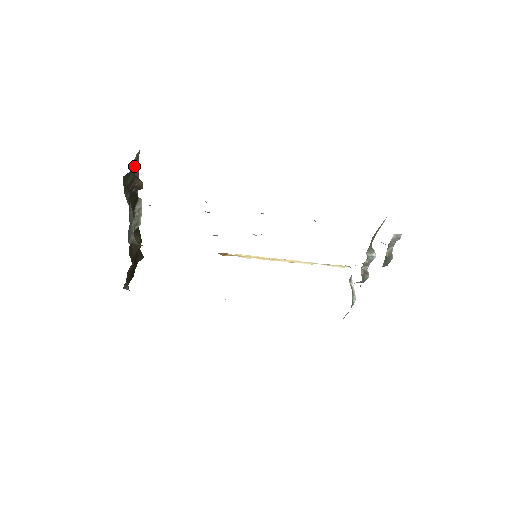
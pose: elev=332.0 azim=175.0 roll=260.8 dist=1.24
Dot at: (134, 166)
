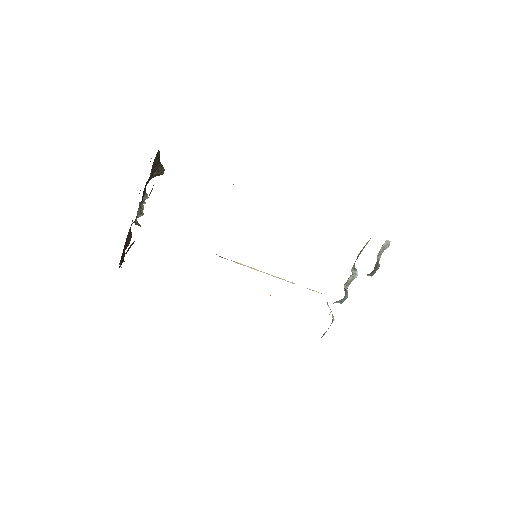
Dot at: occluded
